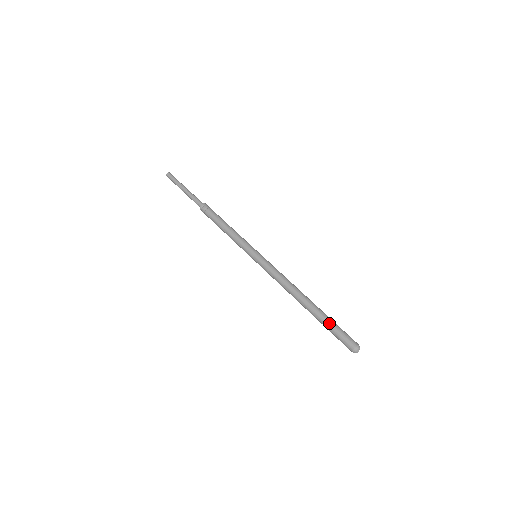
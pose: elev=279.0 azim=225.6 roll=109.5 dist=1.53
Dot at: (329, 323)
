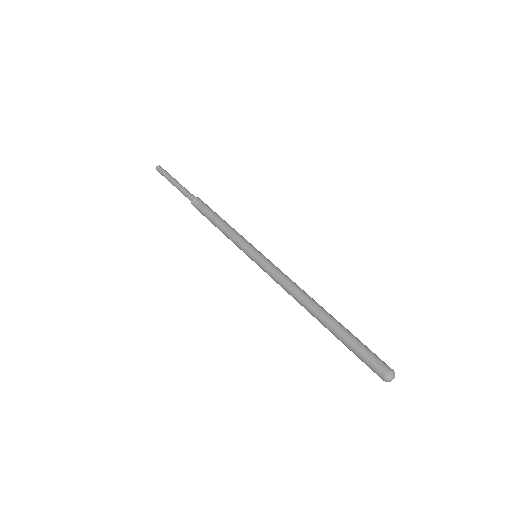
Dot at: (346, 346)
